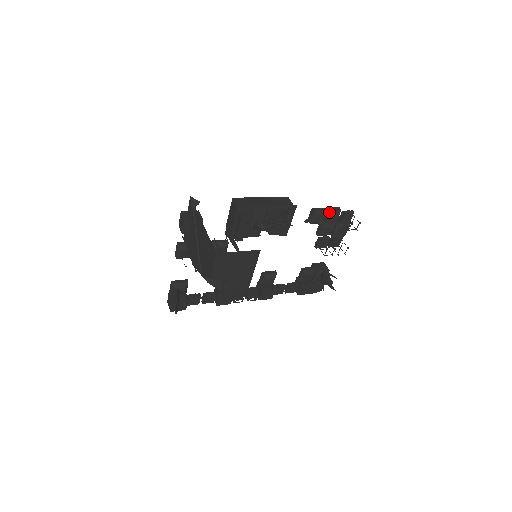
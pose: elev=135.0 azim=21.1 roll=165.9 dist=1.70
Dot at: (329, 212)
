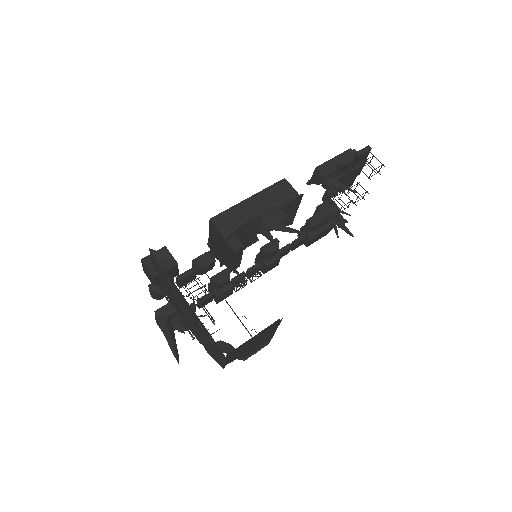
Dot at: (339, 163)
